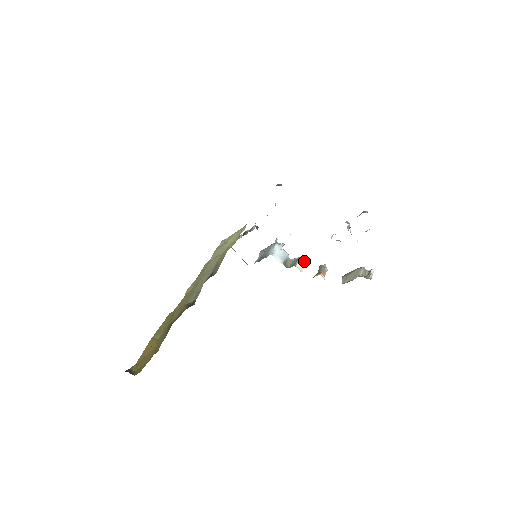
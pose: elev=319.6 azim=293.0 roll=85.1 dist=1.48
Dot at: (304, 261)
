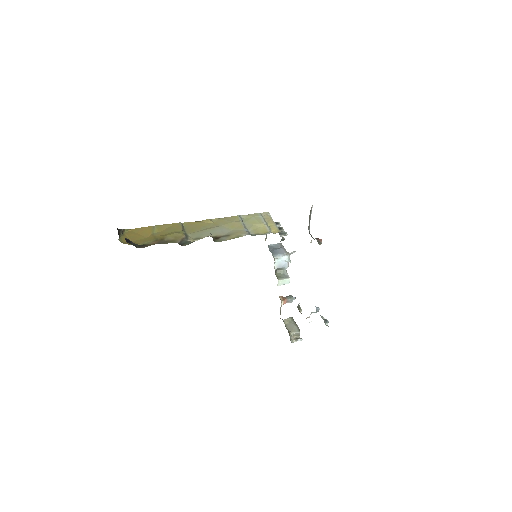
Dot at: (289, 282)
